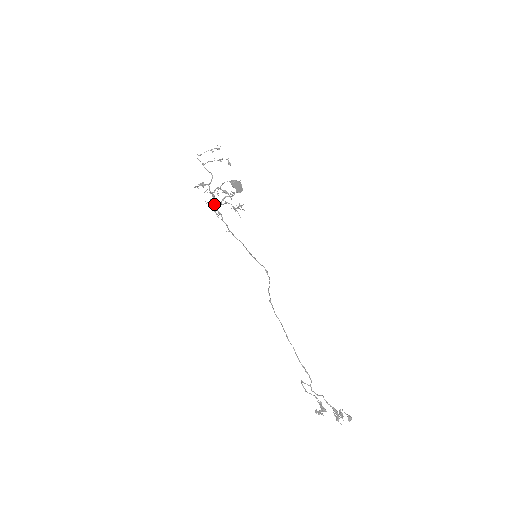
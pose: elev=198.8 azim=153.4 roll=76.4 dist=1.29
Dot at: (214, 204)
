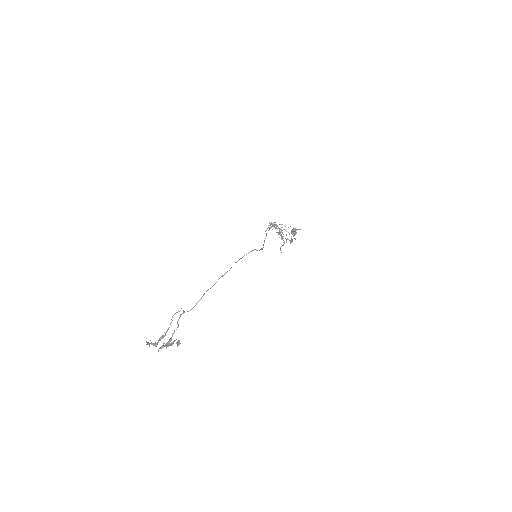
Dot at: occluded
